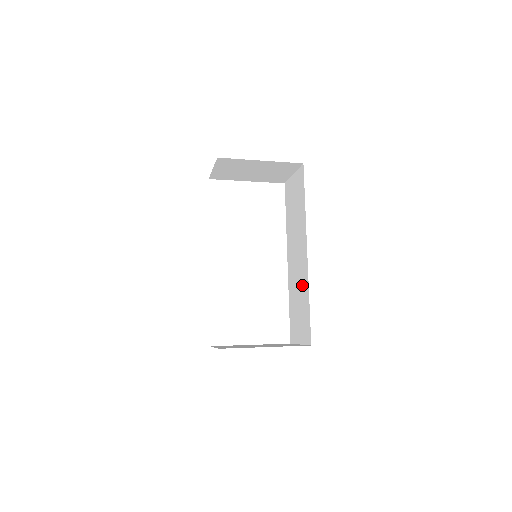
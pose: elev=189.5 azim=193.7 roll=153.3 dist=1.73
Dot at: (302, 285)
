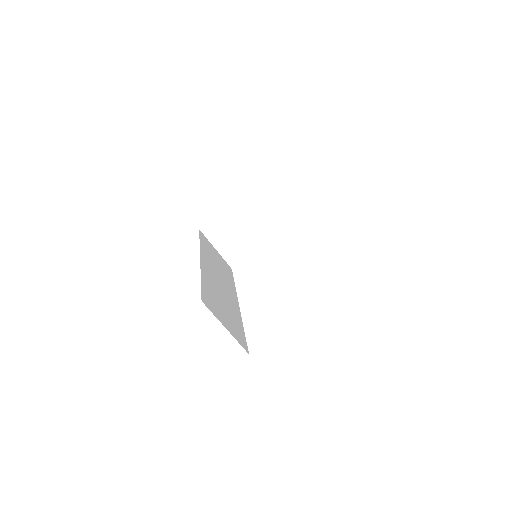
Dot at: occluded
